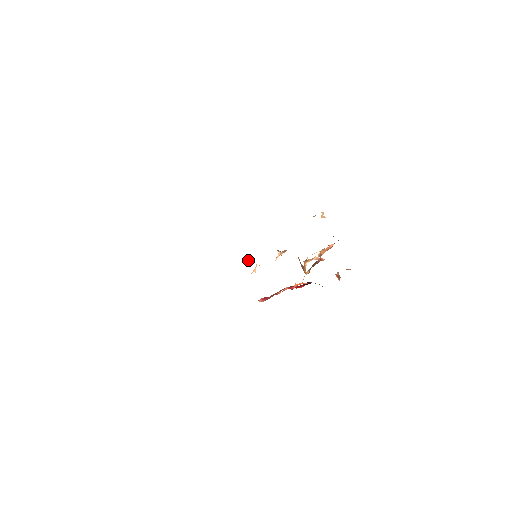
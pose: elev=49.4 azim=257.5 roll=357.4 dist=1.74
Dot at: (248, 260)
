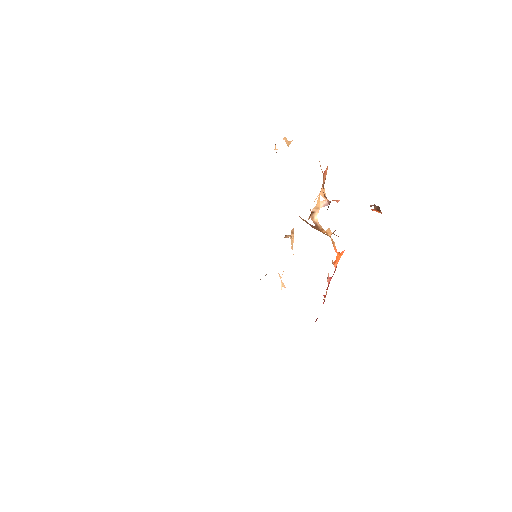
Dot at: (265, 275)
